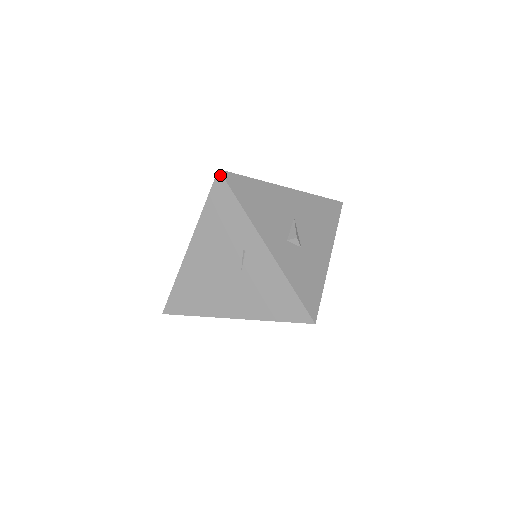
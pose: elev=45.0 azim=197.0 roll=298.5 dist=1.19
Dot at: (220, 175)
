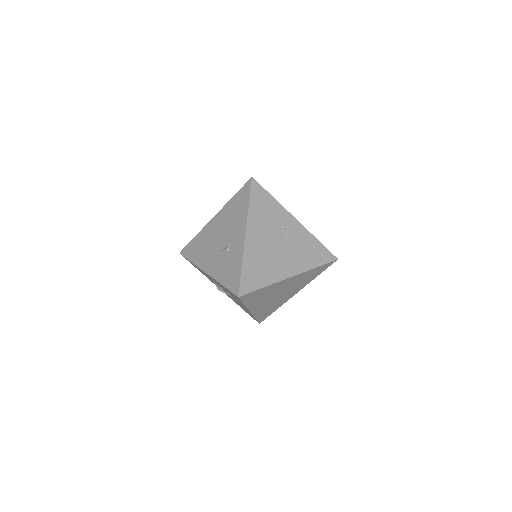
Dot at: (254, 180)
